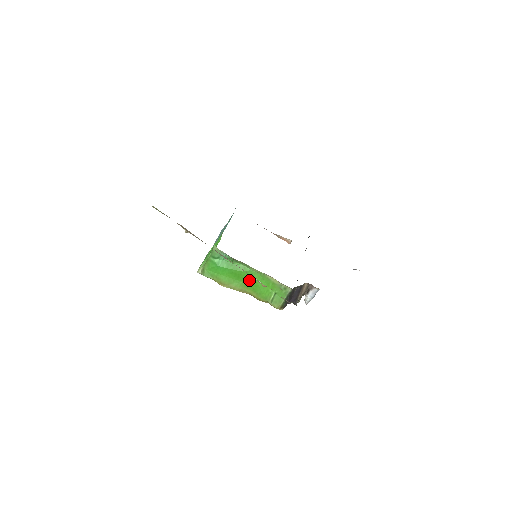
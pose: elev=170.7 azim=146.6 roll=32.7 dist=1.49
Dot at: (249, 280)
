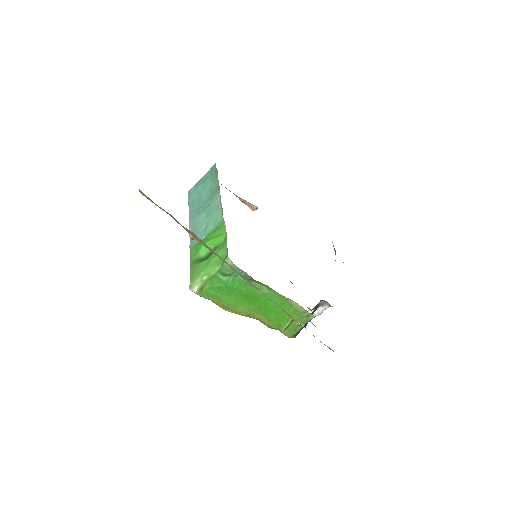
Dot at: (263, 304)
